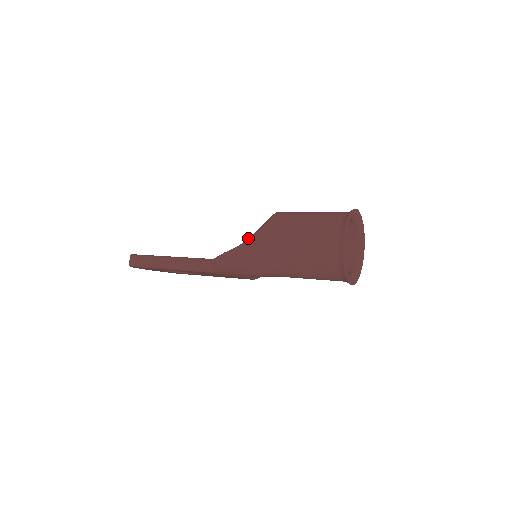
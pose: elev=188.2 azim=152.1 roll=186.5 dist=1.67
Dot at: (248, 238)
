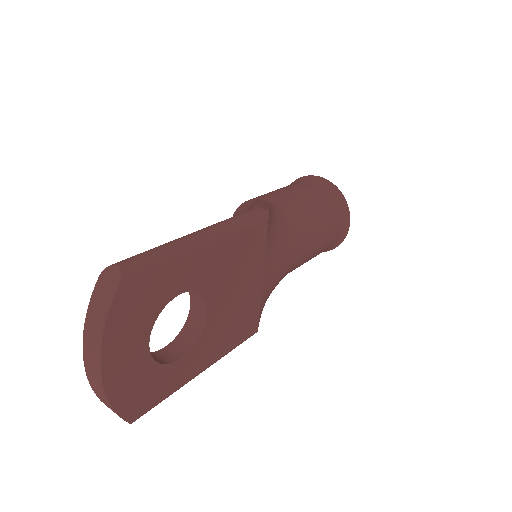
Dot at: (249, 208)
